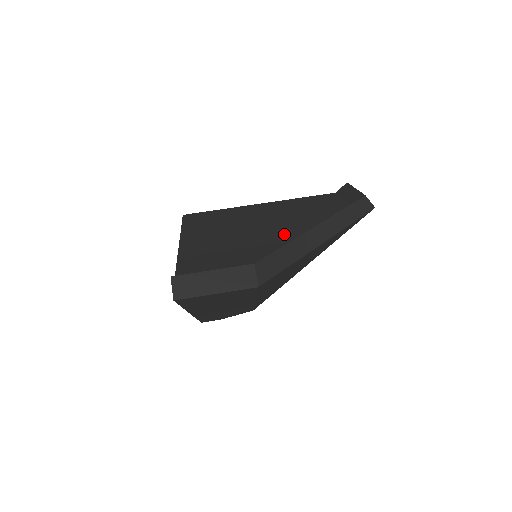
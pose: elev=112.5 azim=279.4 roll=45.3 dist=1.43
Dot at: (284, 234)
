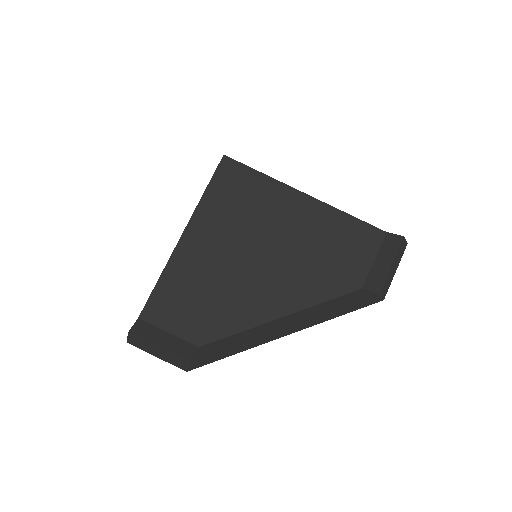
Dot at: (263, 300)
